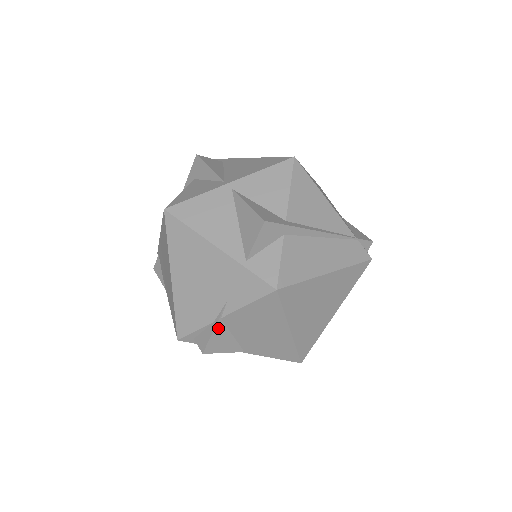
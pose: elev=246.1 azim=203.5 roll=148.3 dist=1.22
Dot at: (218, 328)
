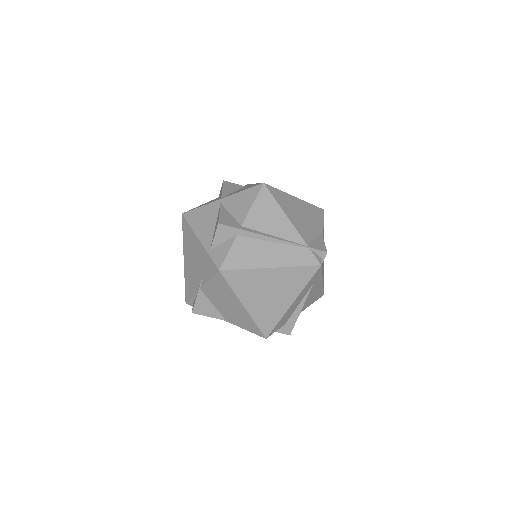
Dot at: (200, 296)
